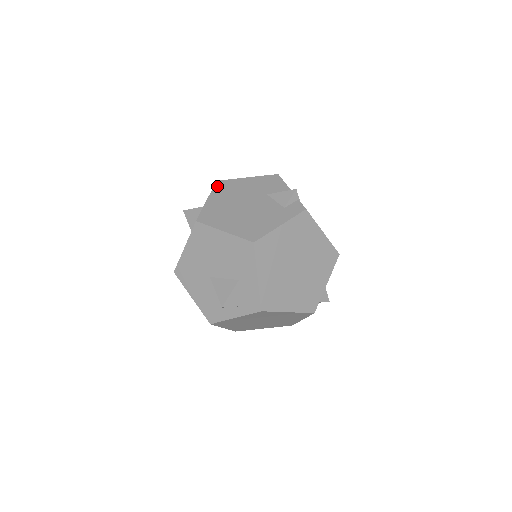
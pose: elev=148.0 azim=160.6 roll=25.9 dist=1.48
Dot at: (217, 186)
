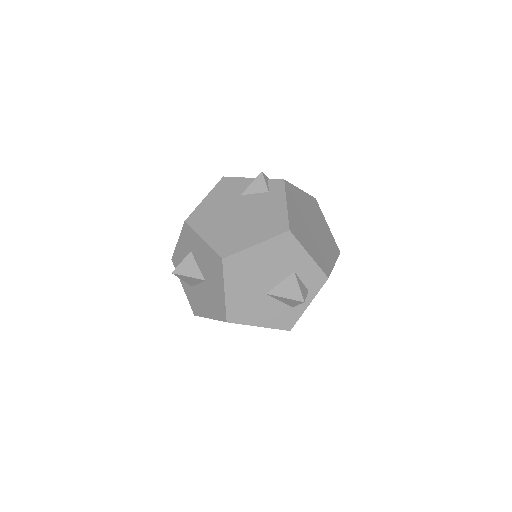
Dot at: (192, 224)
